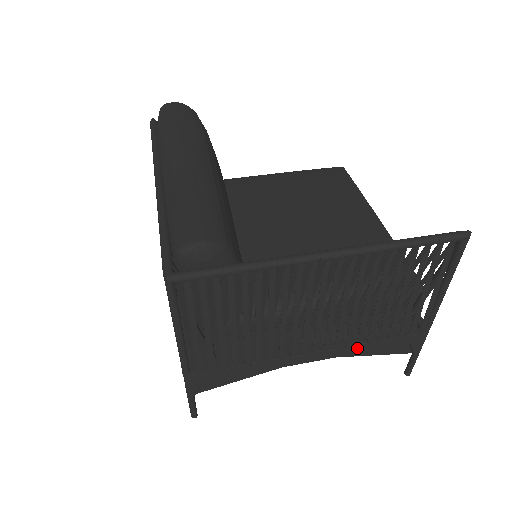
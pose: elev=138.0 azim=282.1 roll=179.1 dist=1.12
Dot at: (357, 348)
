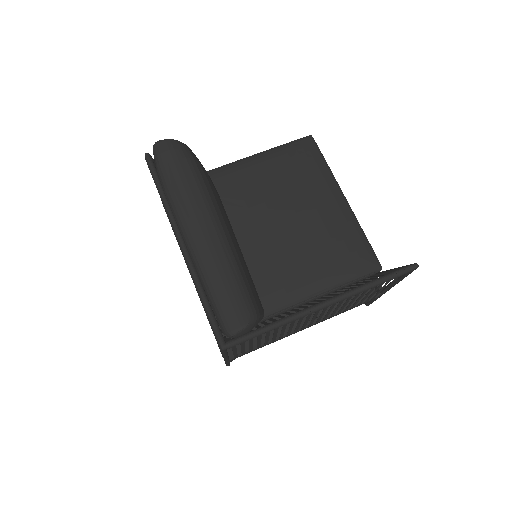
Dot at: occluded
